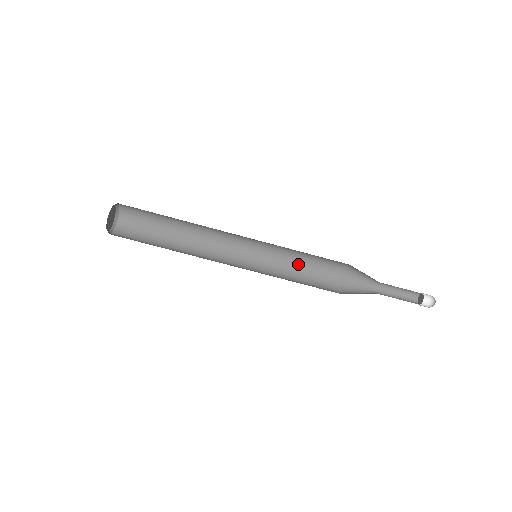
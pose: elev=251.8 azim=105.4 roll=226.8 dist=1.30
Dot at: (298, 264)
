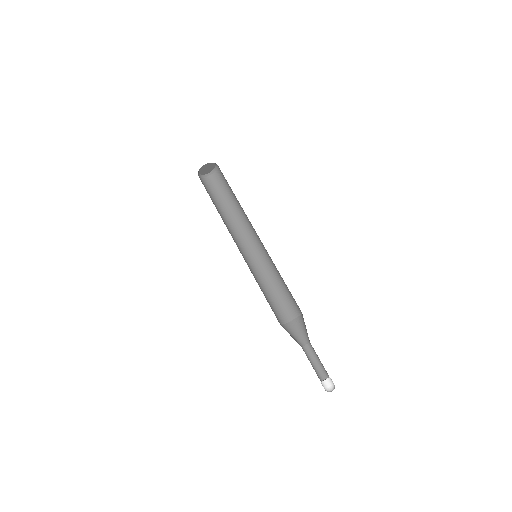
Dot at: (274, 288)
